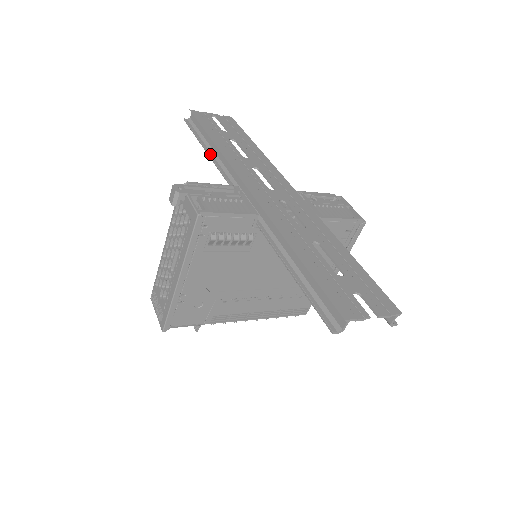
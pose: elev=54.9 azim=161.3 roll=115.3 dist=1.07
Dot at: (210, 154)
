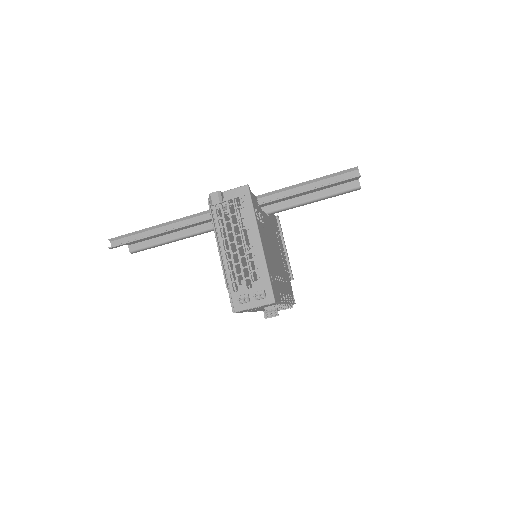
Dot at: (168, 230)
